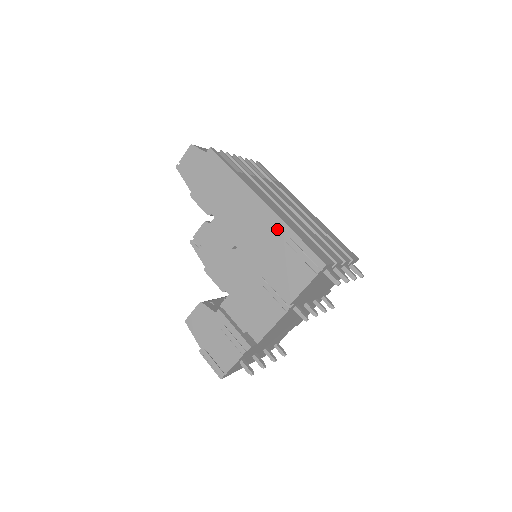
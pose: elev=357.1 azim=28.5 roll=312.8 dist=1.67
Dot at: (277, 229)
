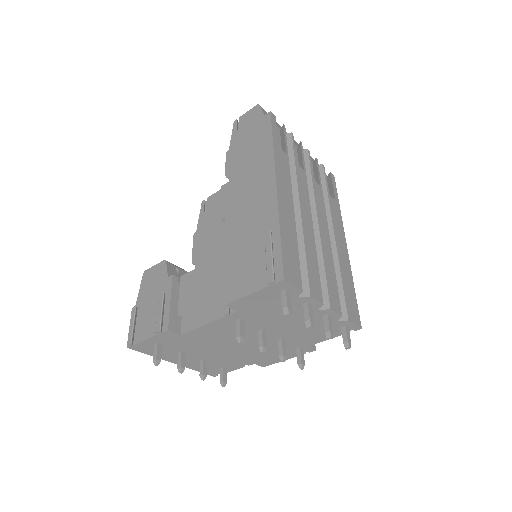
Dot at: (268, 217)
